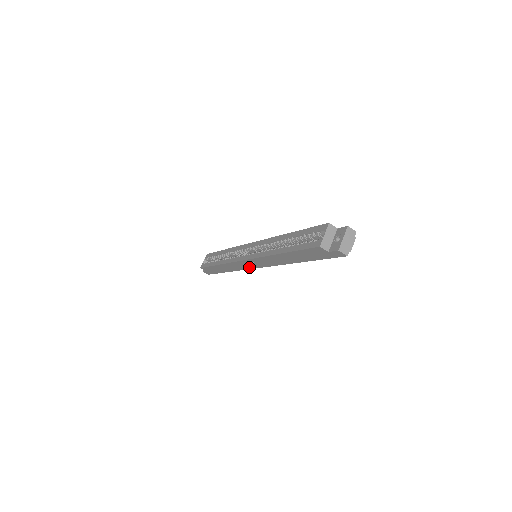
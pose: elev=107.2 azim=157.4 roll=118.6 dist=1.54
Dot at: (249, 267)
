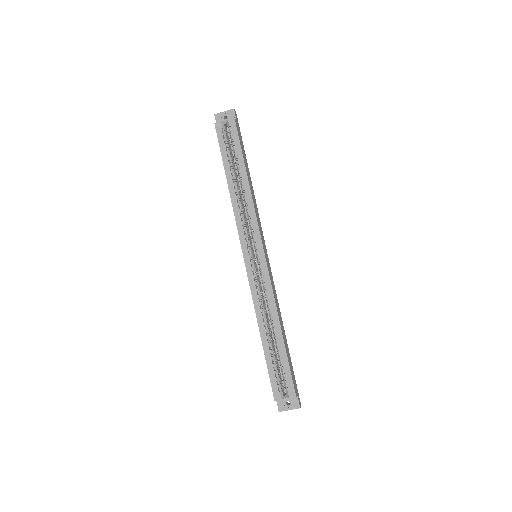
Dot at: occluded
